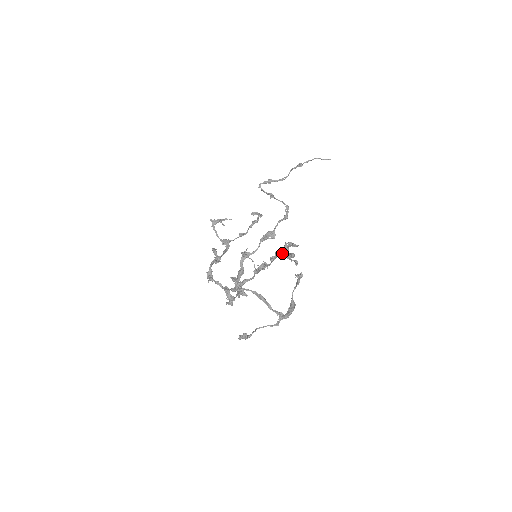
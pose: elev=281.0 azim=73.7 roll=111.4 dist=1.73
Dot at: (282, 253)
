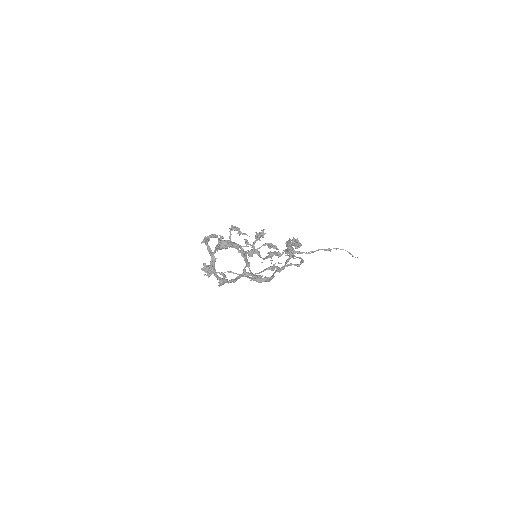
Dot at: (282, 252)
